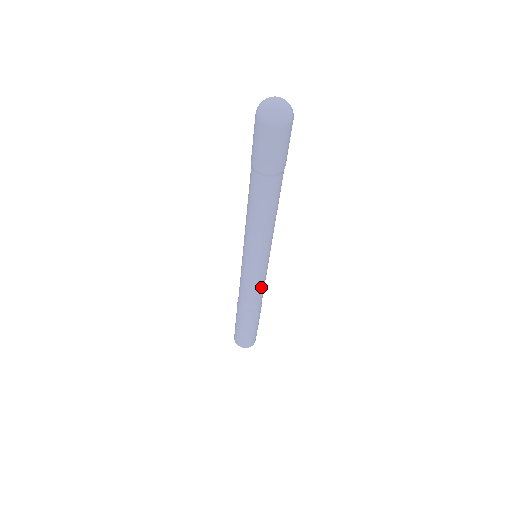
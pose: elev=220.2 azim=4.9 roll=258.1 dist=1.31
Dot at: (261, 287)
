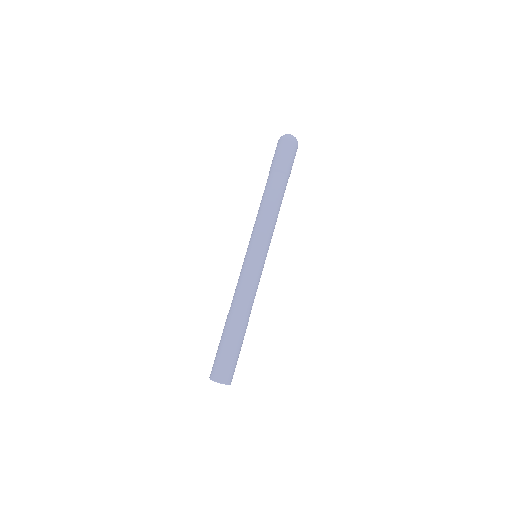
Dot at: (249, 284)
